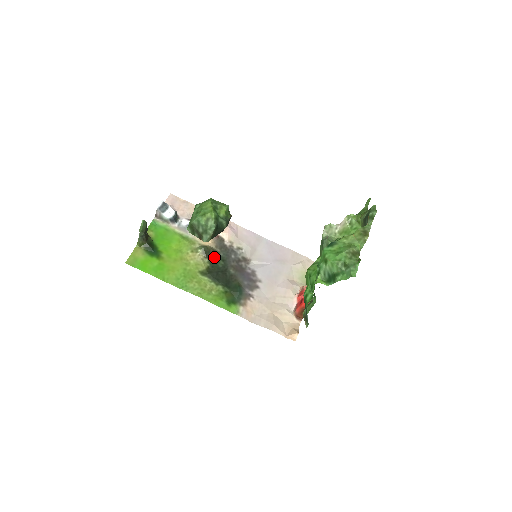
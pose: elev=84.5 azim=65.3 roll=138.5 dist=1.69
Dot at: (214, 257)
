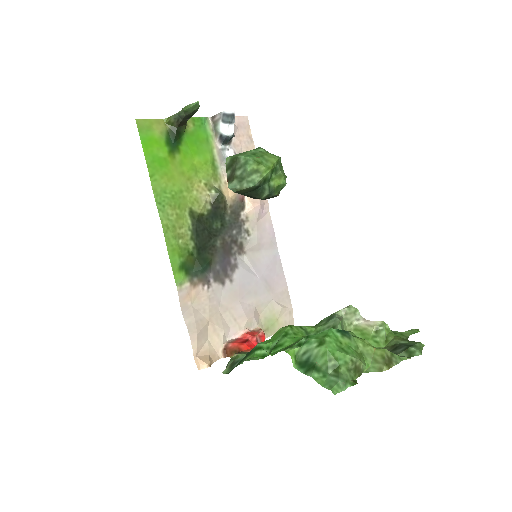
Dot at: (218, 212)
